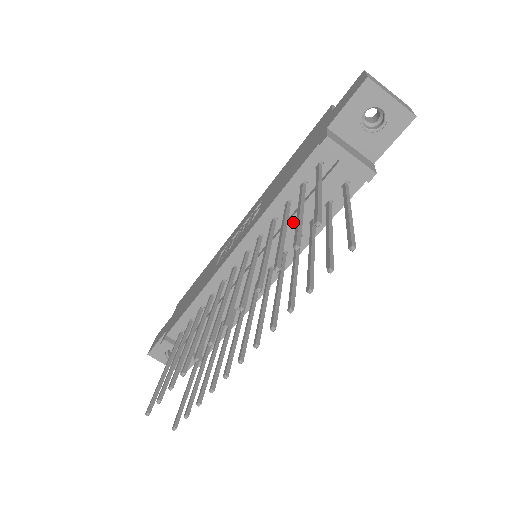
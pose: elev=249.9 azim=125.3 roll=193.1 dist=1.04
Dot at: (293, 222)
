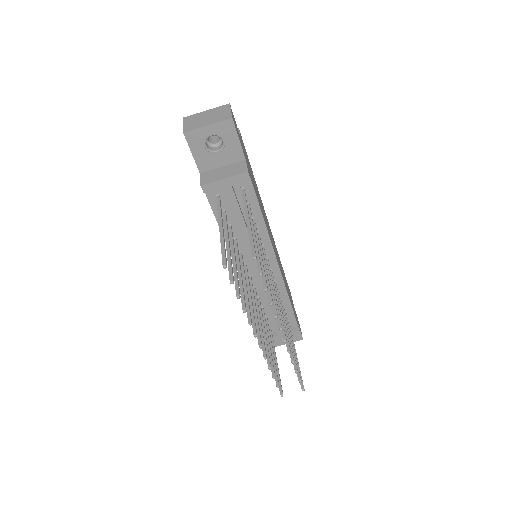
Dot at: (243, 233)
